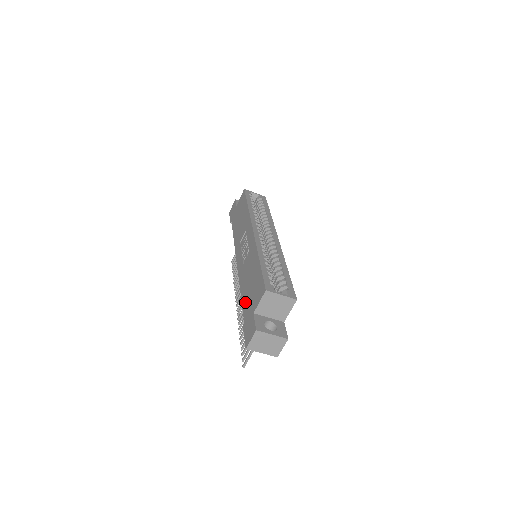
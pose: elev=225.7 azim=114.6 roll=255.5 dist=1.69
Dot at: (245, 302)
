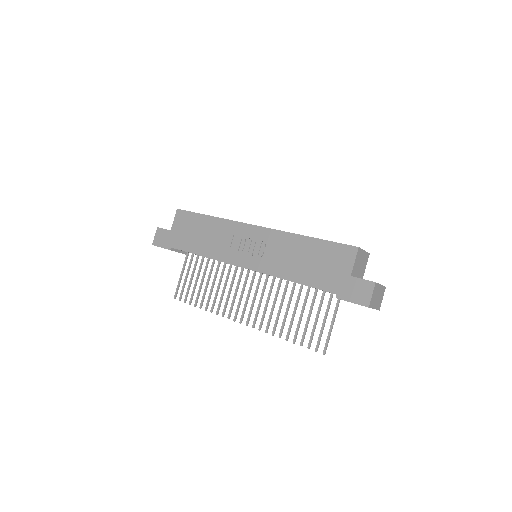
Dot at: (316, 280)
